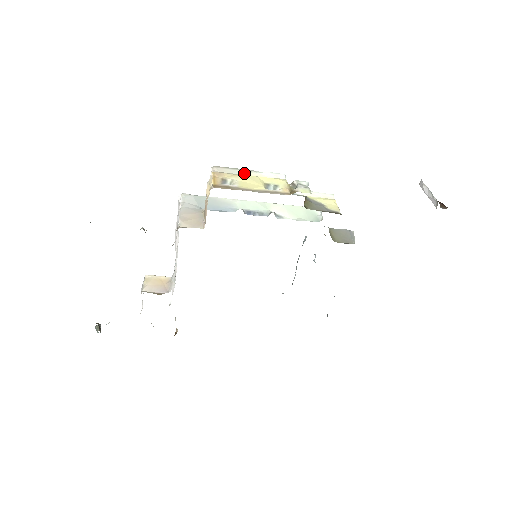
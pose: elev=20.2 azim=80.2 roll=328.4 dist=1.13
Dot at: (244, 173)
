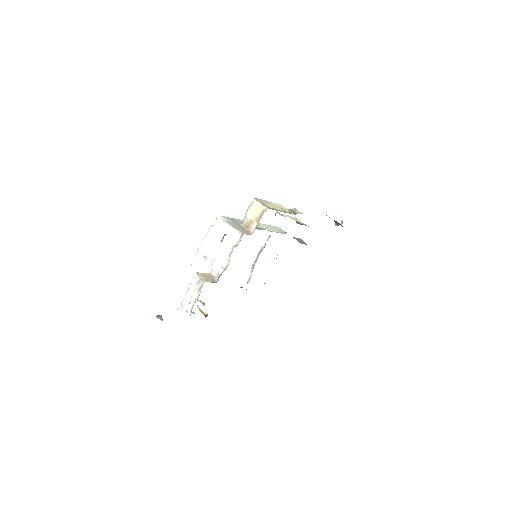
Dot at: (267, 202)
